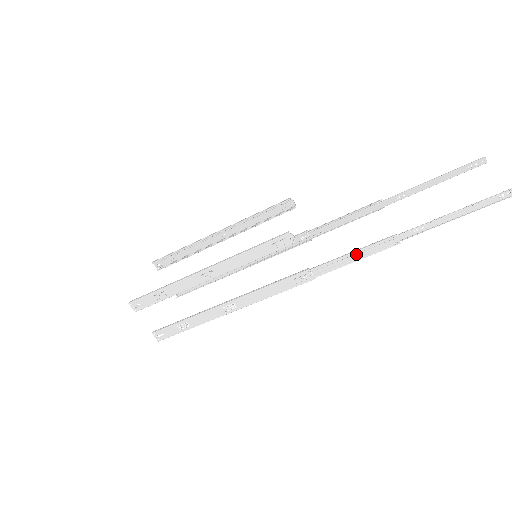
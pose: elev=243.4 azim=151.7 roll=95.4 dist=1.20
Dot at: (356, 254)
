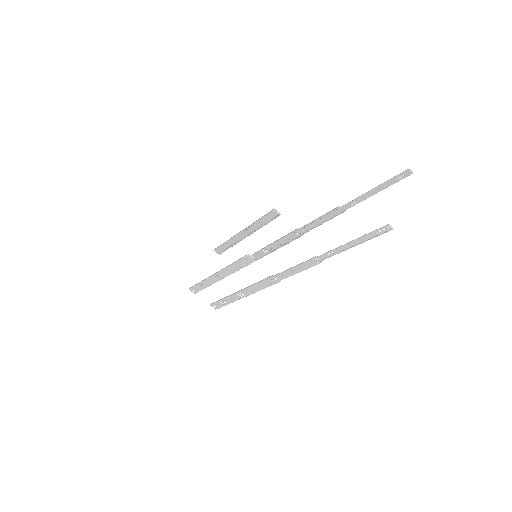
Dot at: (297, 268)
